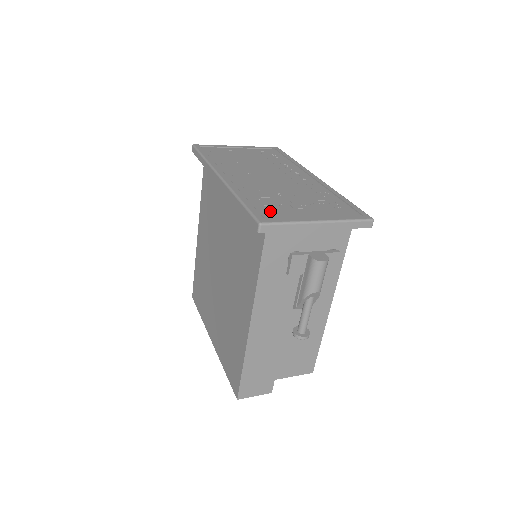
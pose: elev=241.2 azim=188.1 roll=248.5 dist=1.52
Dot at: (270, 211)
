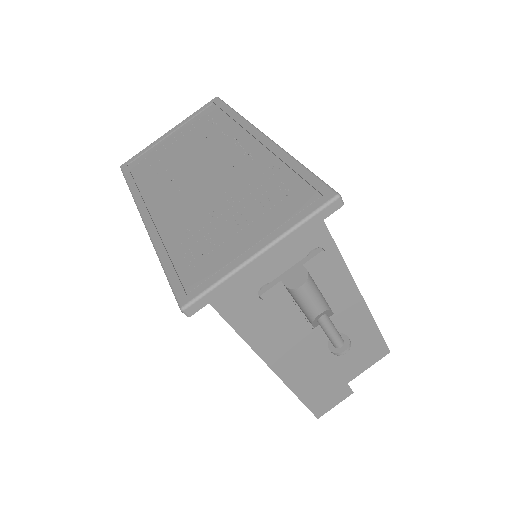
Dot at: (196, 267)
